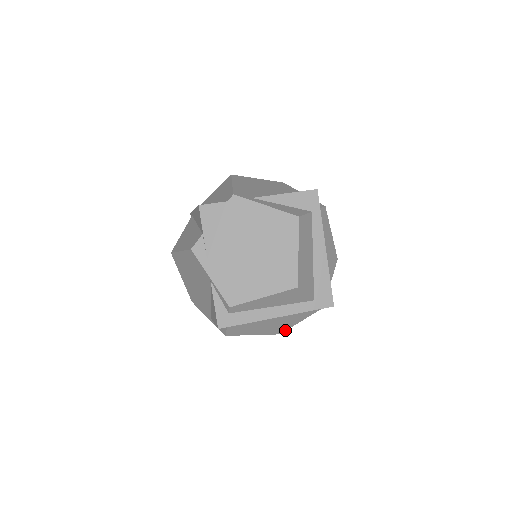
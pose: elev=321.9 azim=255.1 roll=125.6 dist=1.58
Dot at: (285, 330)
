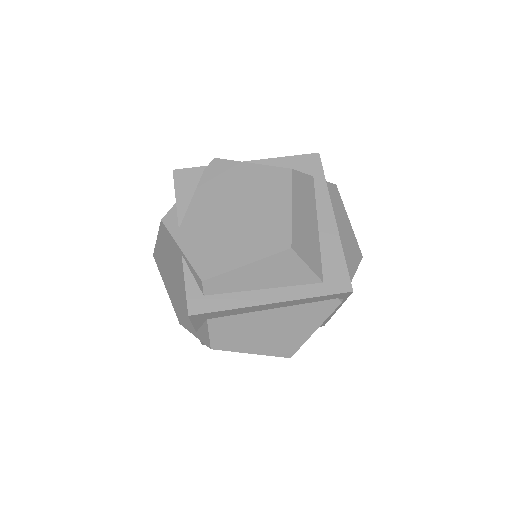
Dot at: (296, 349)
